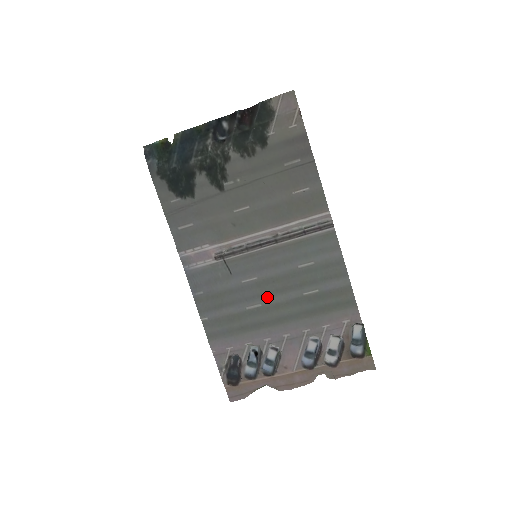
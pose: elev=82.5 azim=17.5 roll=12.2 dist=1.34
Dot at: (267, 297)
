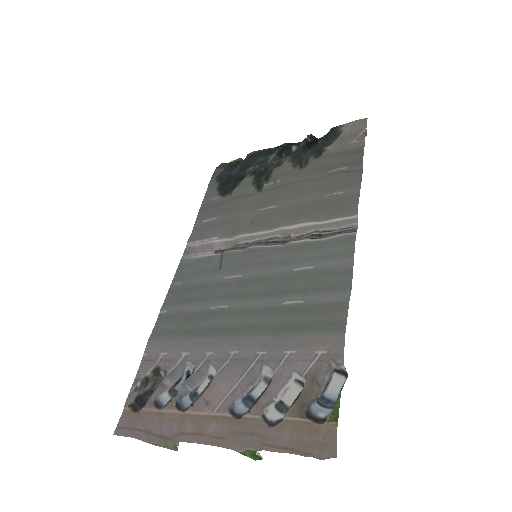
Dot at: (240, 299)
